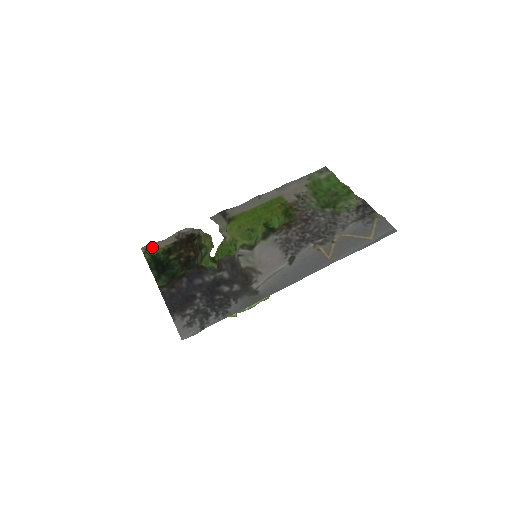
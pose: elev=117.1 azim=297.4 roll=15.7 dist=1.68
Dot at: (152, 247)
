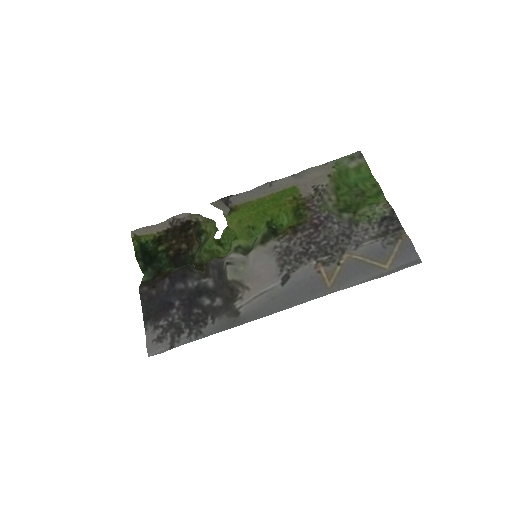
Dot at: (142, 232)
